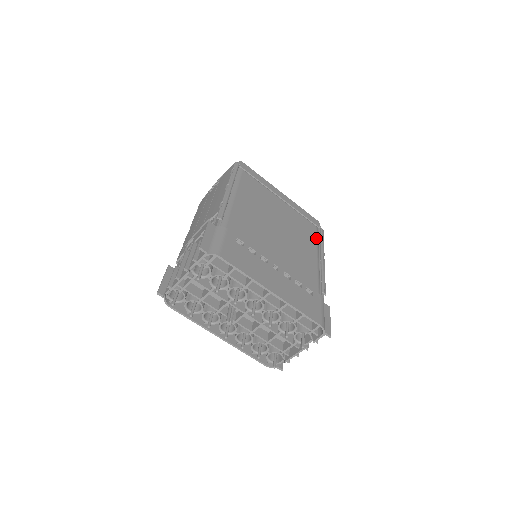
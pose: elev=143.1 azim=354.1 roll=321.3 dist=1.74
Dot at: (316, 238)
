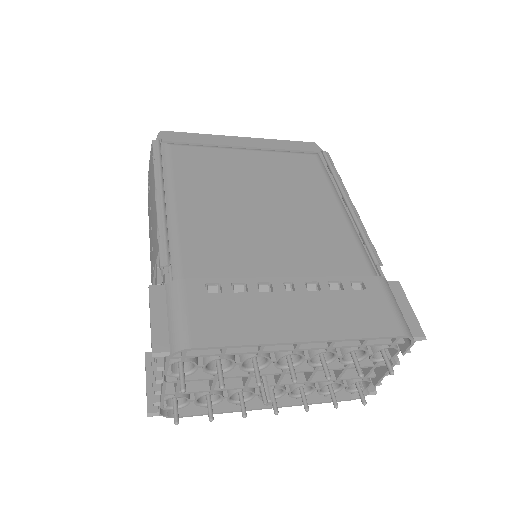
Dot at: (324, 174)
